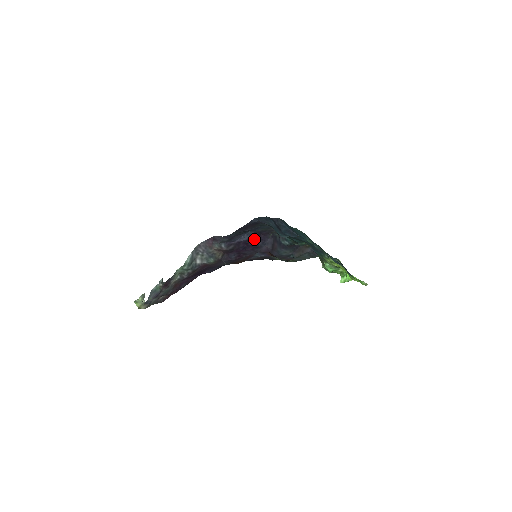
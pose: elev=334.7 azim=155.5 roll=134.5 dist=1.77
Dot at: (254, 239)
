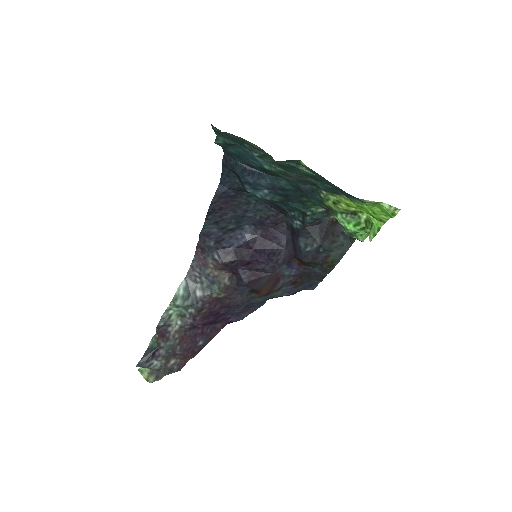
Dot at: (261, 239)
